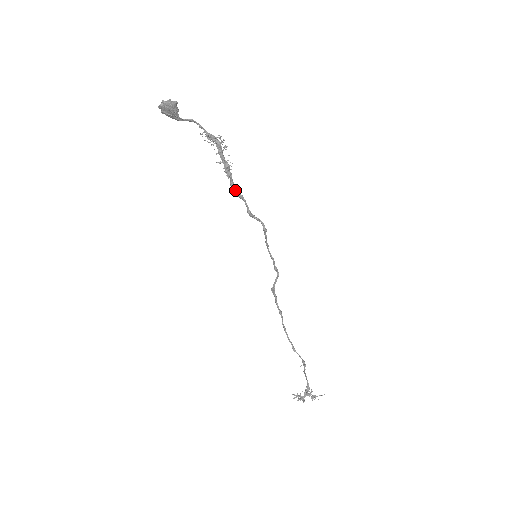
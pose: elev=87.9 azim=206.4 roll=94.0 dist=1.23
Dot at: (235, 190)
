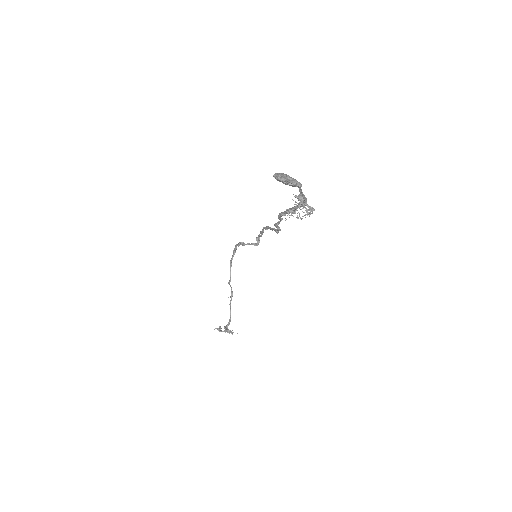
Dot at: (280, 216)
